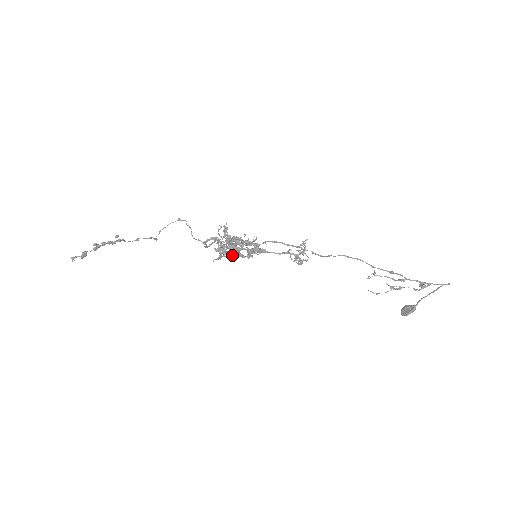
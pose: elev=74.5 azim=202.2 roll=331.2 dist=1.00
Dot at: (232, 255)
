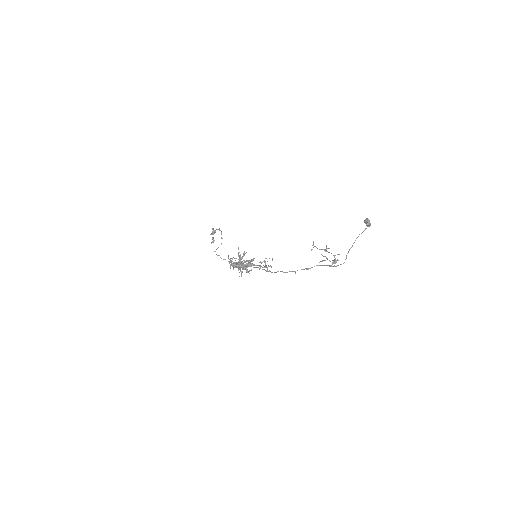
Dot at: occluded
